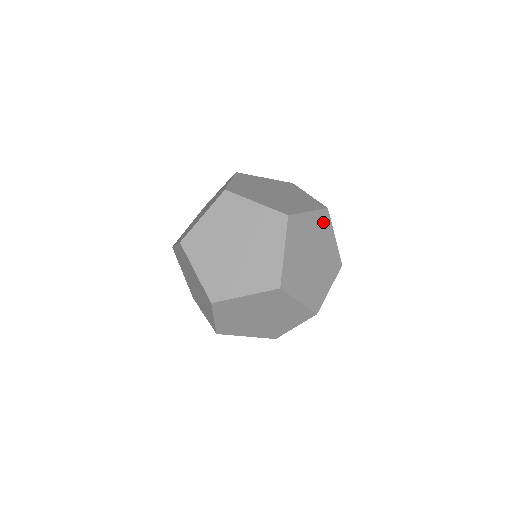
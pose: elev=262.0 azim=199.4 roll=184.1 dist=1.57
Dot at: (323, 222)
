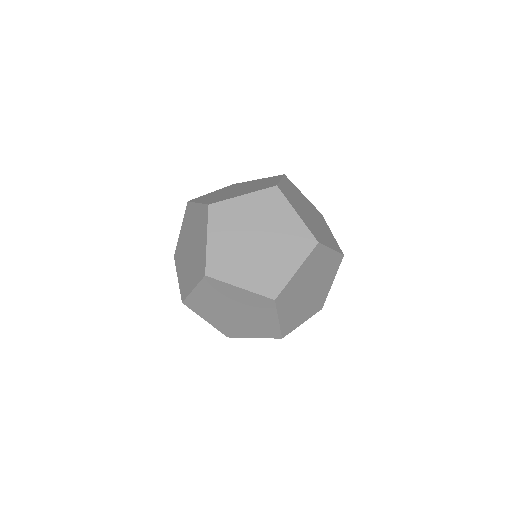
Dot at: (315, 257)
